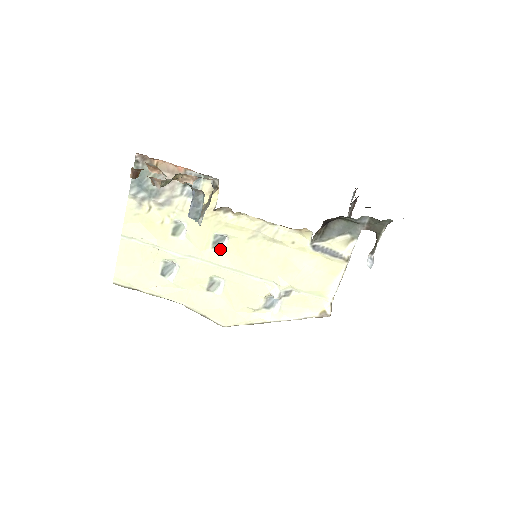
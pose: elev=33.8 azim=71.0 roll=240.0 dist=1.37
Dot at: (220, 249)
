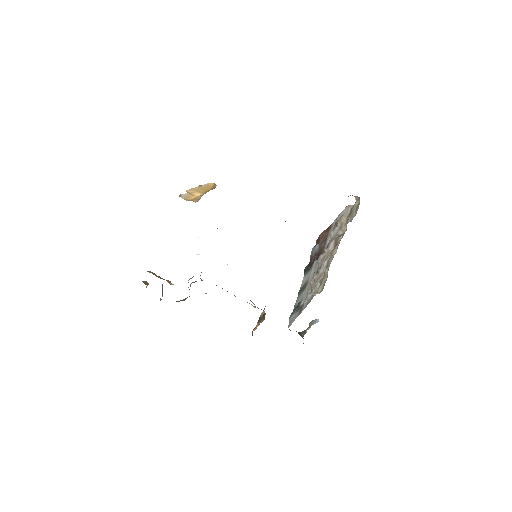
Dot at: occluded
